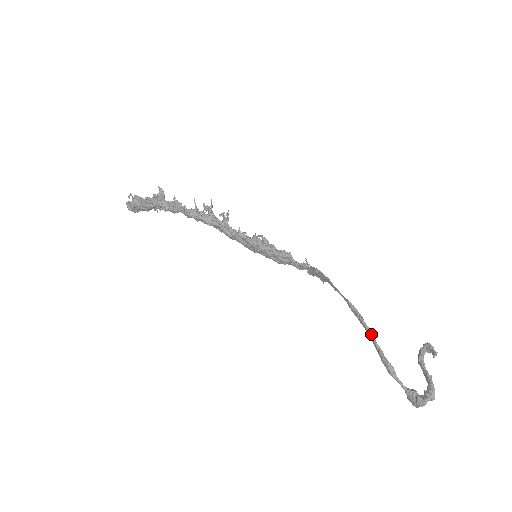
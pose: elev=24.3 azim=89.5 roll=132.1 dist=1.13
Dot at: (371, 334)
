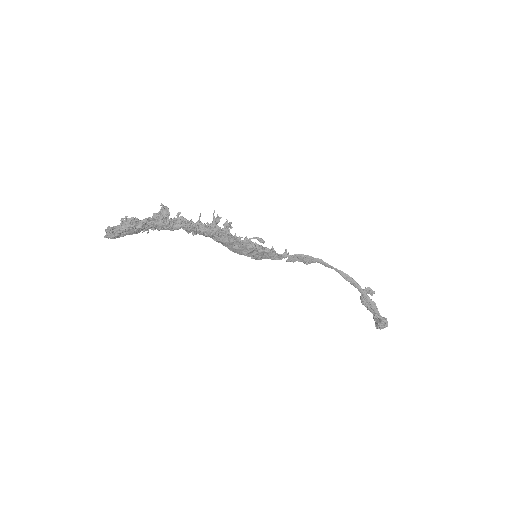
Dot at: (362, 289)
